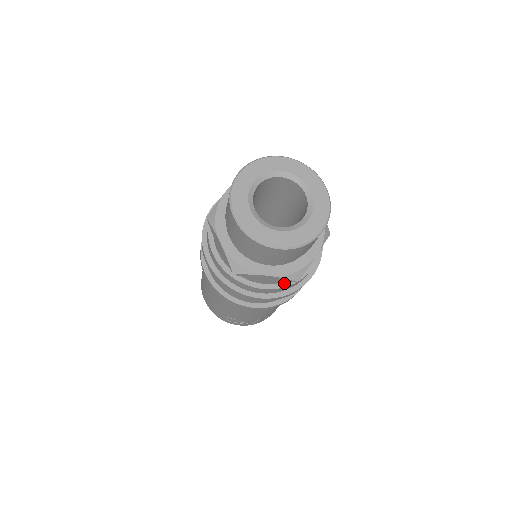
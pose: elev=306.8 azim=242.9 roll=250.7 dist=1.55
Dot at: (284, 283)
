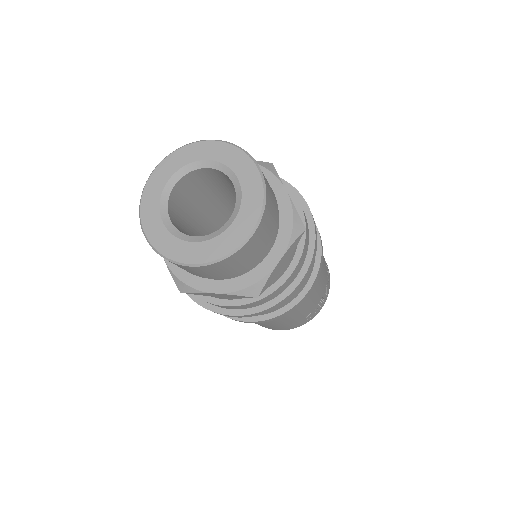
Dot at: (299, 245)
